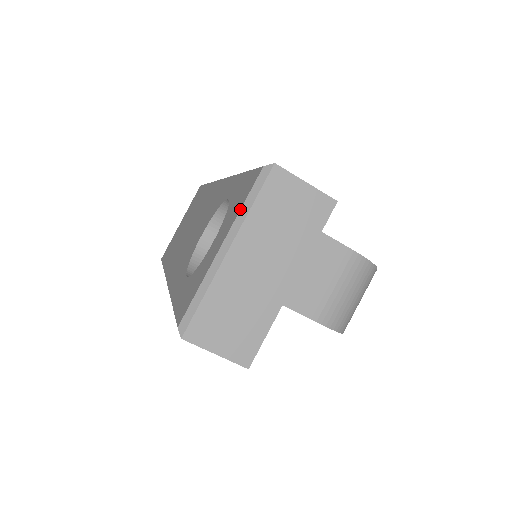
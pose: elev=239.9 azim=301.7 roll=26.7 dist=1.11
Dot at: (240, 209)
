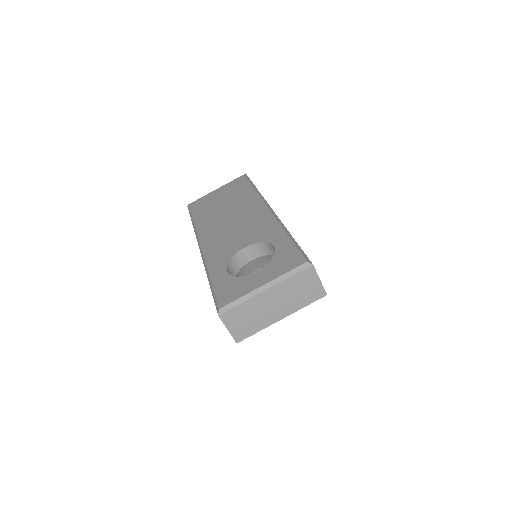
Dot at: (283, 274)
